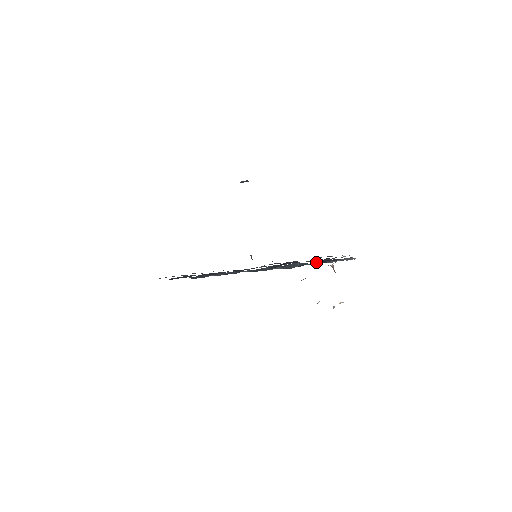
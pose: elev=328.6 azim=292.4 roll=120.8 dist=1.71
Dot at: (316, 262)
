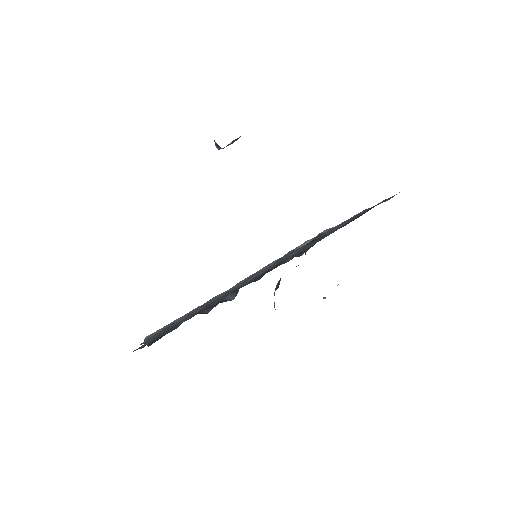
Dot at: occluded
